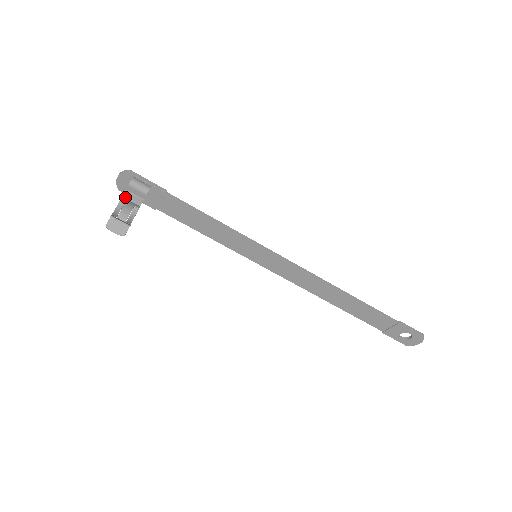
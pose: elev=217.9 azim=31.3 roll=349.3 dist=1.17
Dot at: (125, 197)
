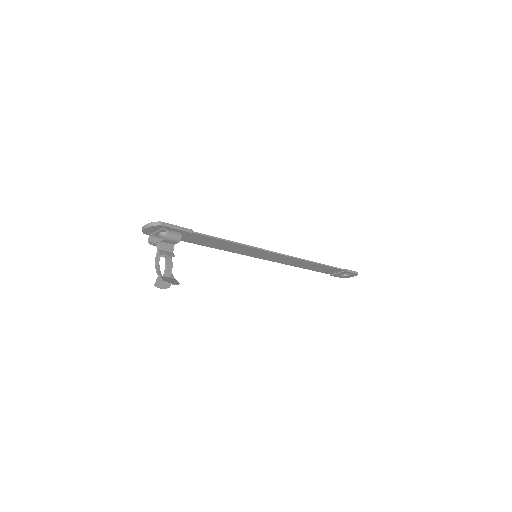
Dot at: (160, 249)
